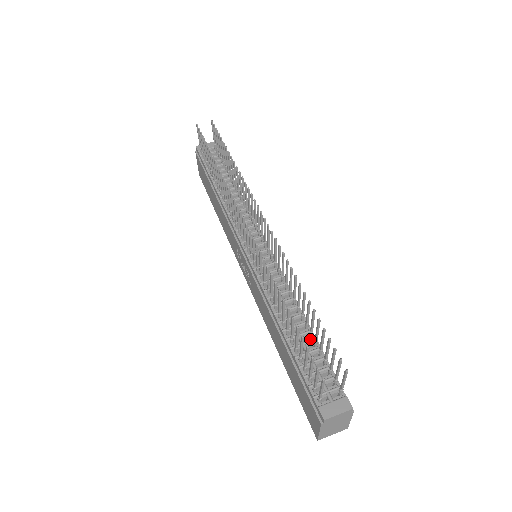
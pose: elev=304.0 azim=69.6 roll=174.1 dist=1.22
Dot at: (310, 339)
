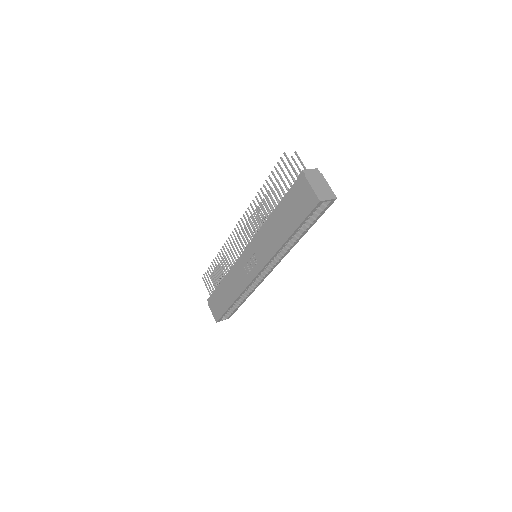
Dot at: occluded
